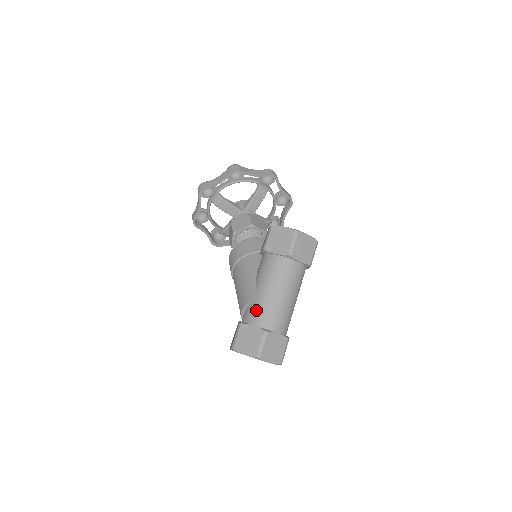
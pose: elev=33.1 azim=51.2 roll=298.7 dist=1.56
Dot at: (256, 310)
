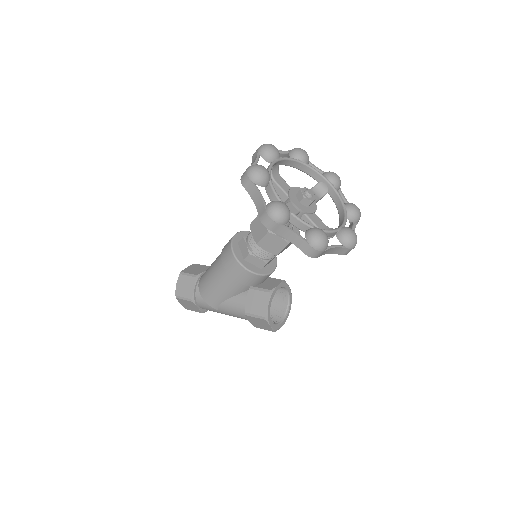
Dot at: (207, 307)
